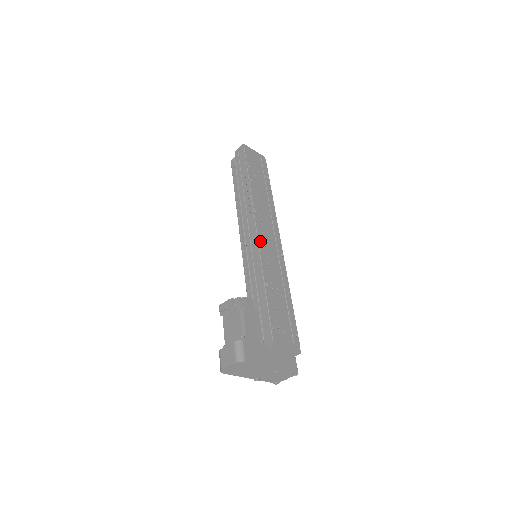
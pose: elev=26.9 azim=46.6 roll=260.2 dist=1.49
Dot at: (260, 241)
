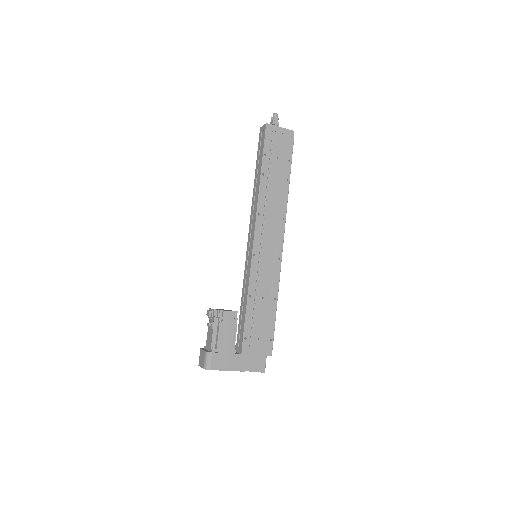
Dot at: (255, 249)
